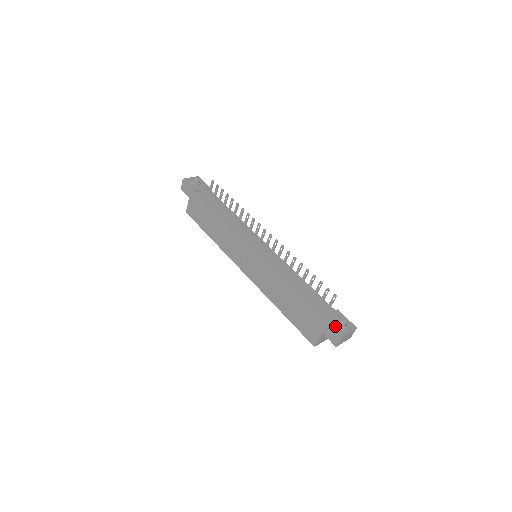
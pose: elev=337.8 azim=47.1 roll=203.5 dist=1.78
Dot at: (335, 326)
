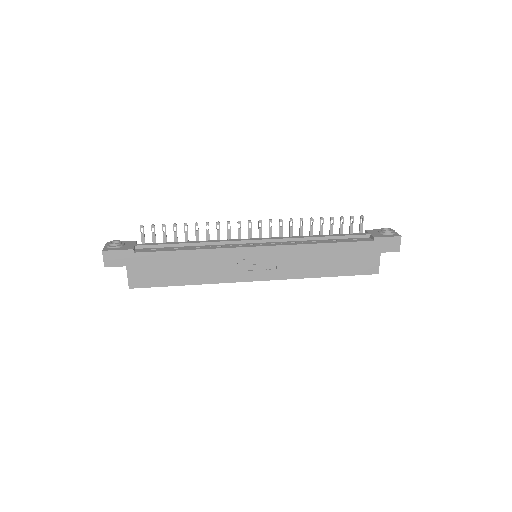
Dot at: (387, 235)
